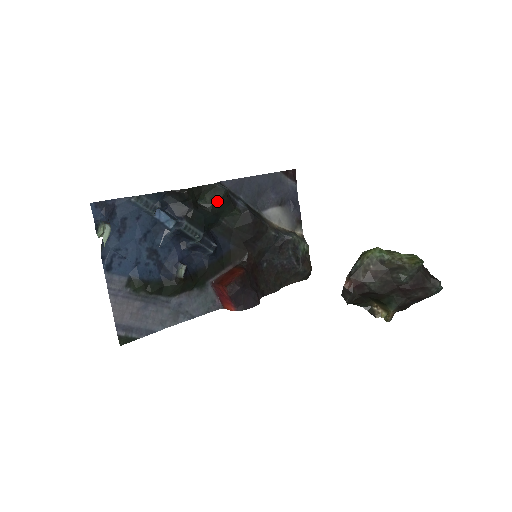
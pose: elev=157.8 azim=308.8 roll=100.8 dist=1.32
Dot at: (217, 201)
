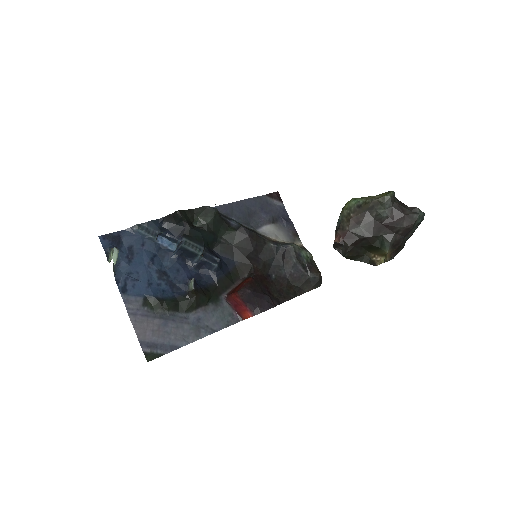
Dot at: (210, 220)
